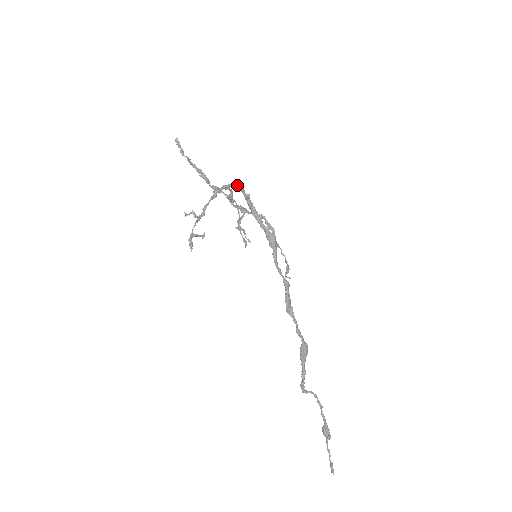
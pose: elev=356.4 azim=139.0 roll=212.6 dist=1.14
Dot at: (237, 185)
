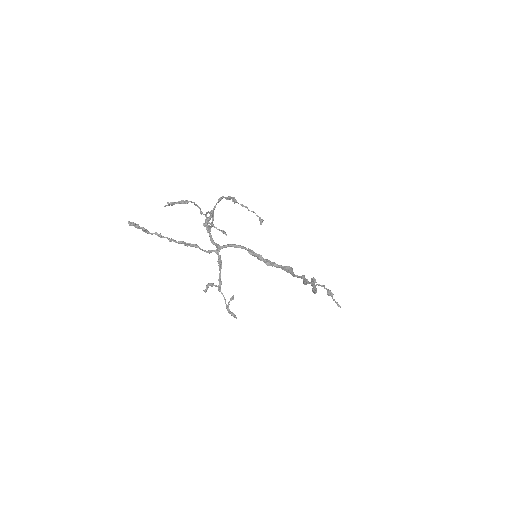
Dot at: (236, 246)
